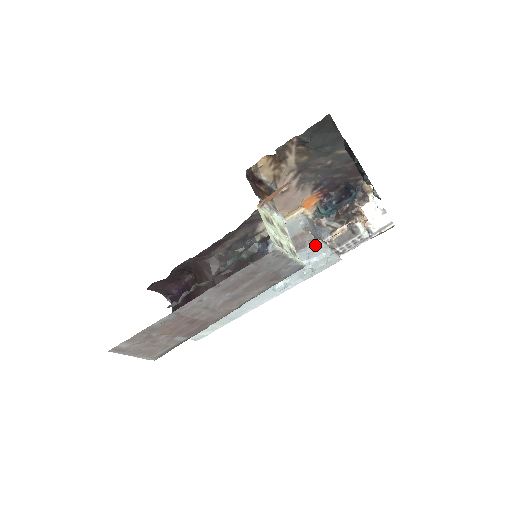
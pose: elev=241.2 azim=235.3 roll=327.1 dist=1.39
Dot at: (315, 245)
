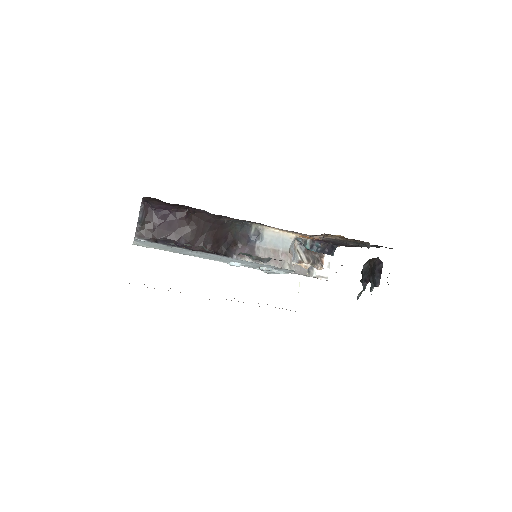
Dot at: (289, 270)
